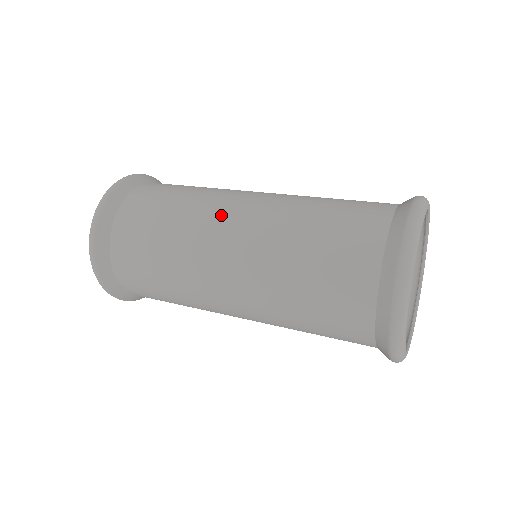
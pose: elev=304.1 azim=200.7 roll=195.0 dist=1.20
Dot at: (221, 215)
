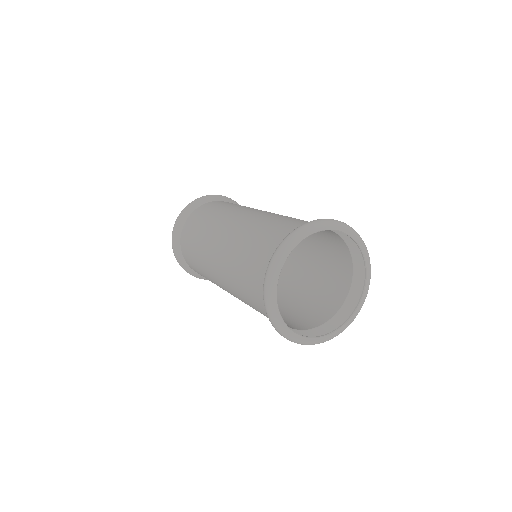
Dot at: (237, 213)
